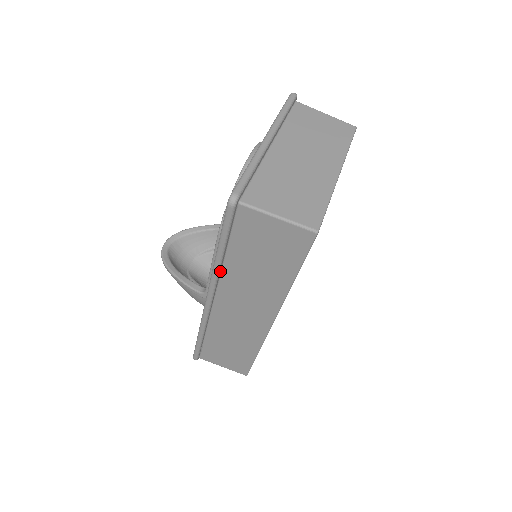
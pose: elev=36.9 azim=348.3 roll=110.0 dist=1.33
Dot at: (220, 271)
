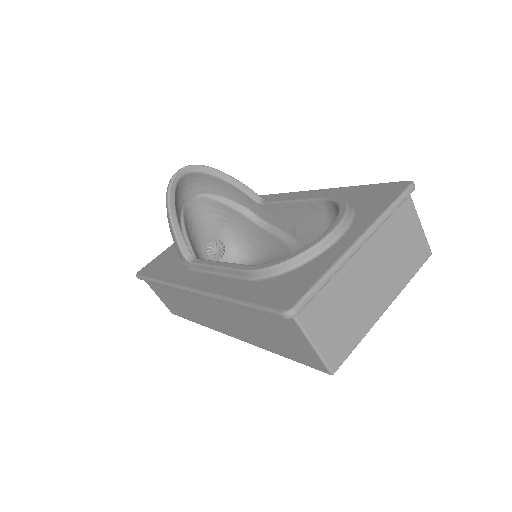
Dot at: occluded
